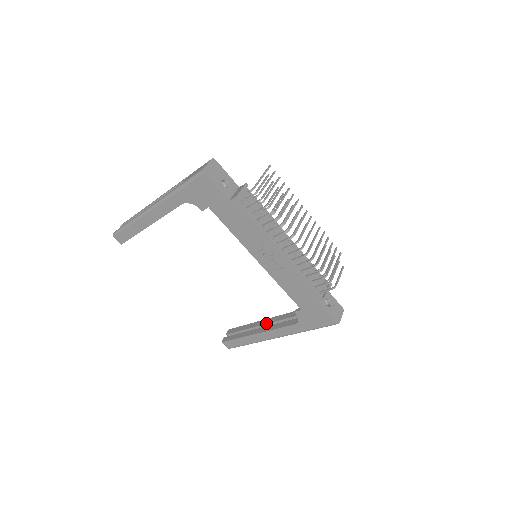
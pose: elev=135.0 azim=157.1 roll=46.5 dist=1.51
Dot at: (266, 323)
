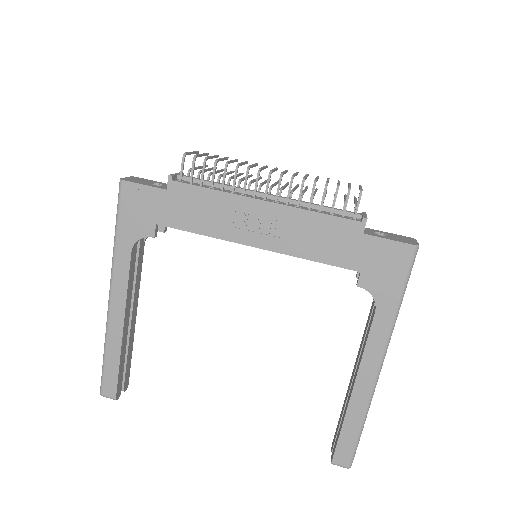
Dot at: (355, 367)
